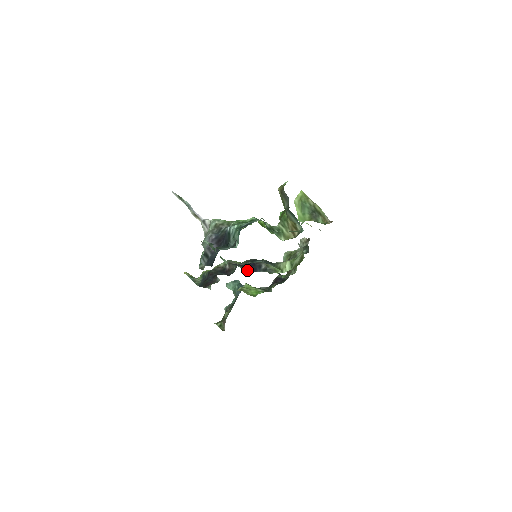
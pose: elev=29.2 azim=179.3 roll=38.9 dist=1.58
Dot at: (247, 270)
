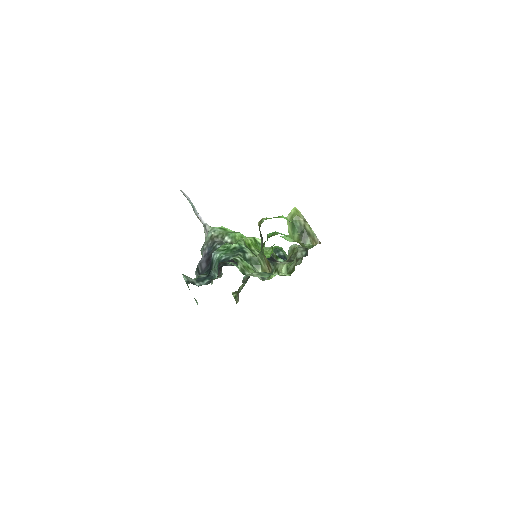
Dot at: occluded
